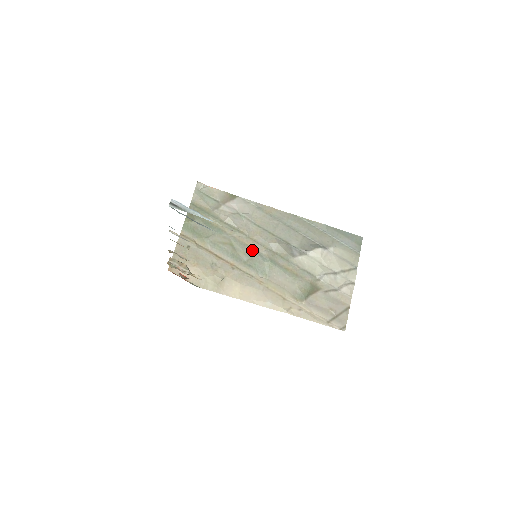
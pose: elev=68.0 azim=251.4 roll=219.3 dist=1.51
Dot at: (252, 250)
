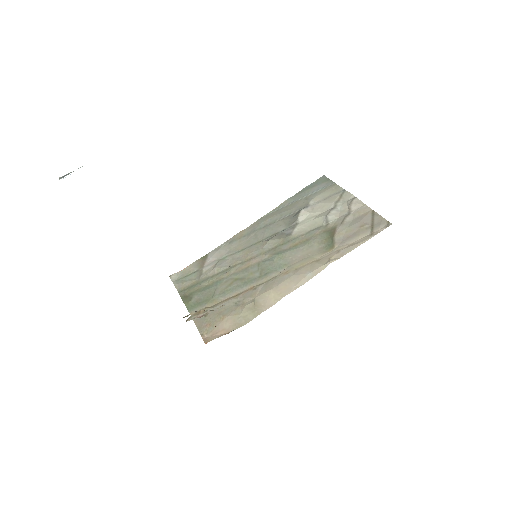
Dot at: (256, 265)
